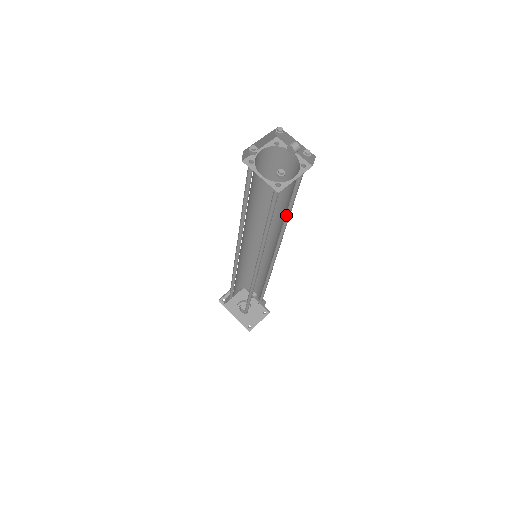
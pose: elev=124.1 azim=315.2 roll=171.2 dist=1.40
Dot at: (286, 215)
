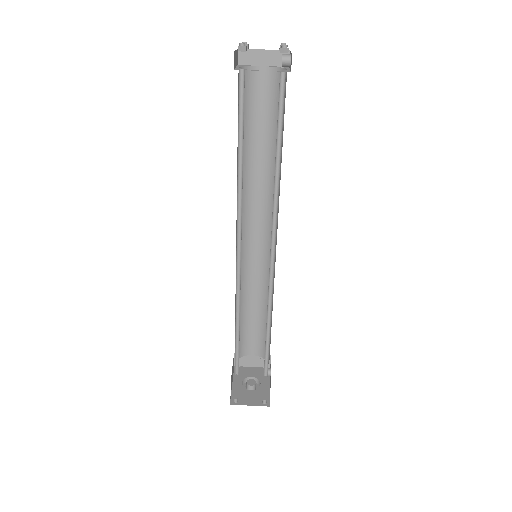
Dot at: (279, 174)
